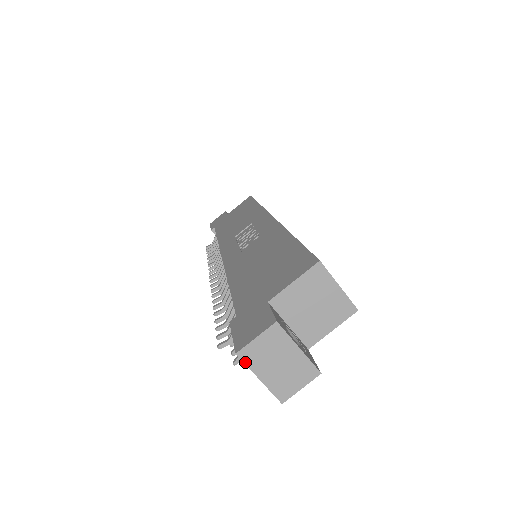
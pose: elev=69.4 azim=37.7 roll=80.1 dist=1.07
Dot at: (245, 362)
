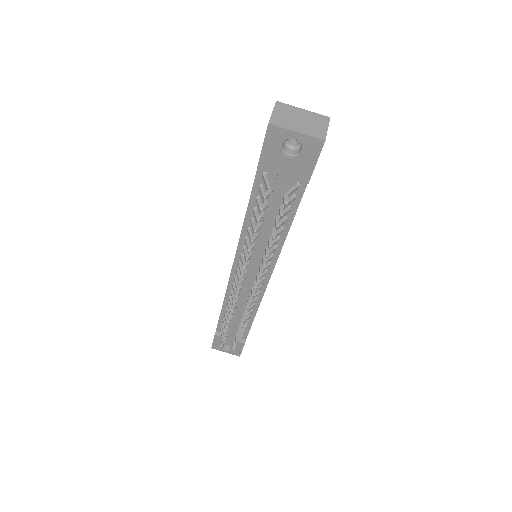
Dot at: (278, 126)
